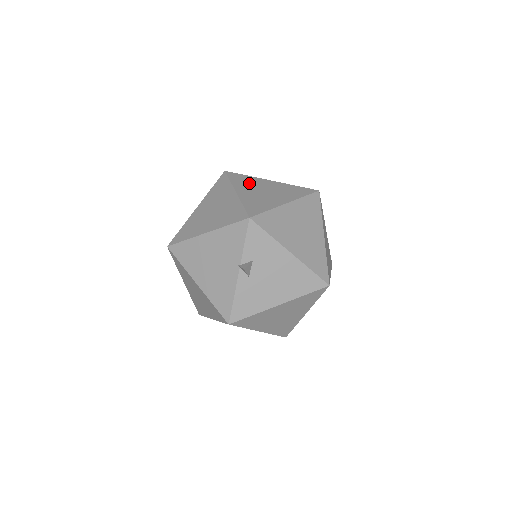
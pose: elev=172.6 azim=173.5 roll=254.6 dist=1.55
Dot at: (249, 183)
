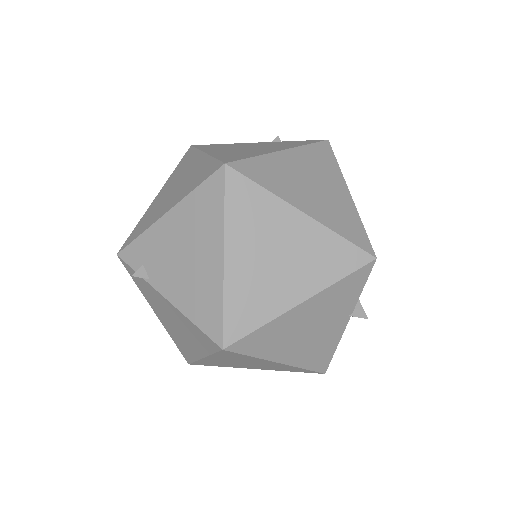
Dot at: (282, 176)
